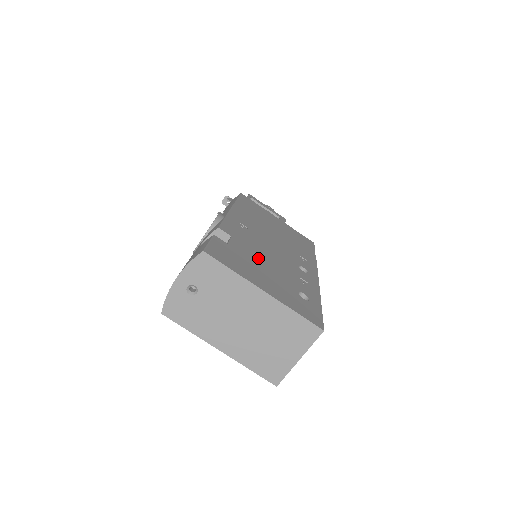
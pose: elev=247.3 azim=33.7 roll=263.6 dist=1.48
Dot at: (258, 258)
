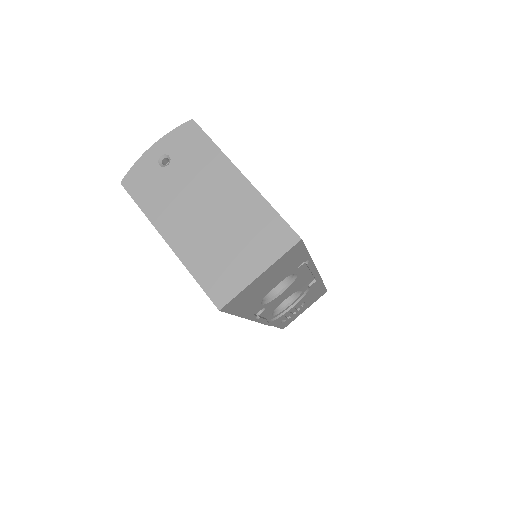
Dot at: occluded
